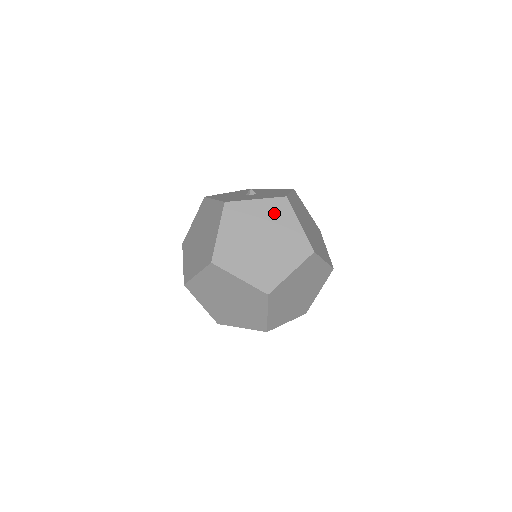
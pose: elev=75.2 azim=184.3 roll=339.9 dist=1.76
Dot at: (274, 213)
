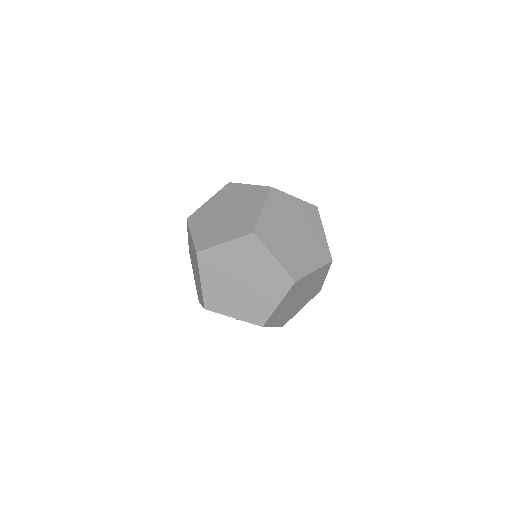
Dot at: (307, 215)
